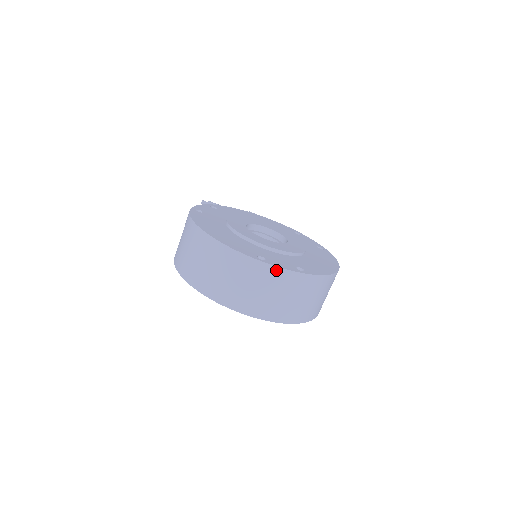
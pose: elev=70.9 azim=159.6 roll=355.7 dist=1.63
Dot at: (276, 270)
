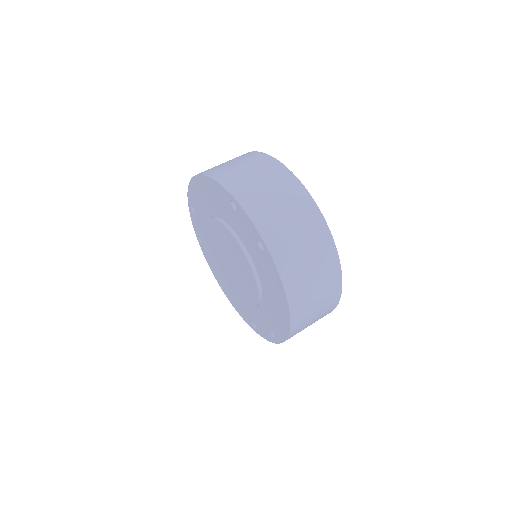
Dot at: (299, 186)
